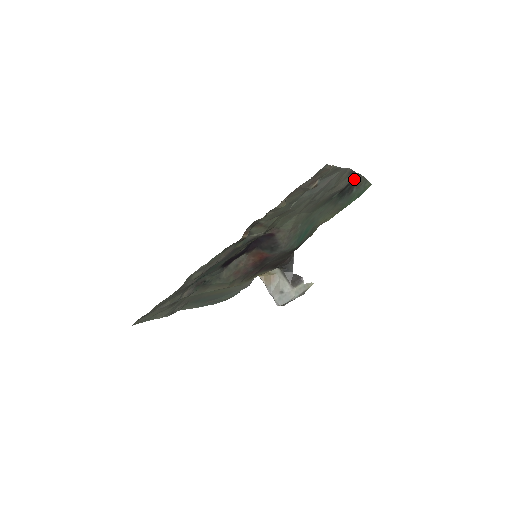
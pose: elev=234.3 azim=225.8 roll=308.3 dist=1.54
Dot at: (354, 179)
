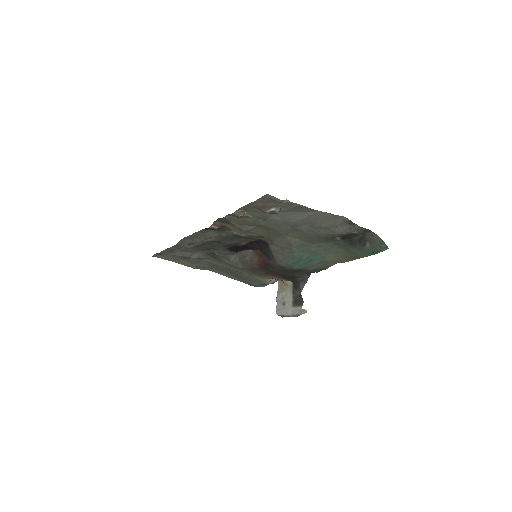
Dot at: (363, 232)
